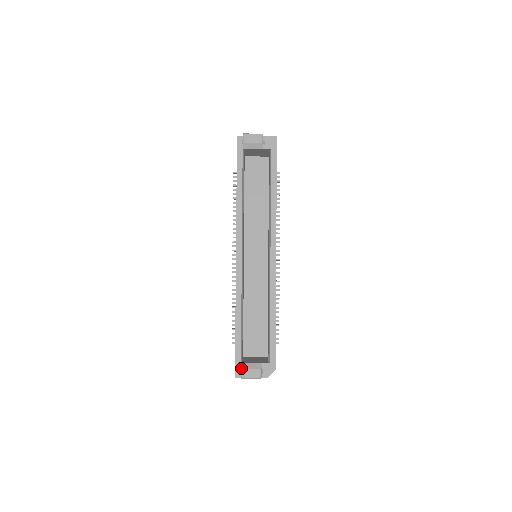
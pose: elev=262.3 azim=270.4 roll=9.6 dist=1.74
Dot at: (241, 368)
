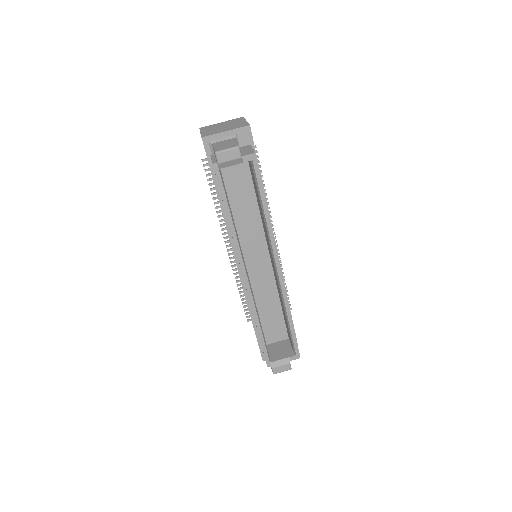
Dot at: (272, 368)
